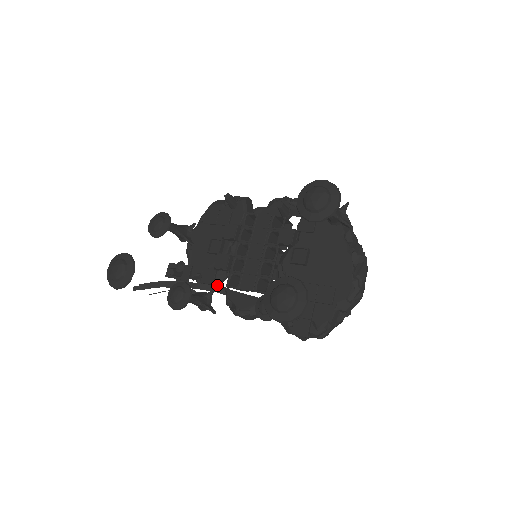
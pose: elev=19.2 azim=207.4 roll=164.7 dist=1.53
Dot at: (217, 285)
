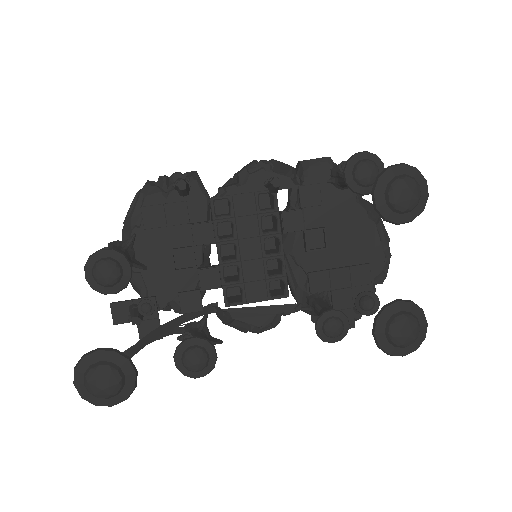
Dot at: occluded
